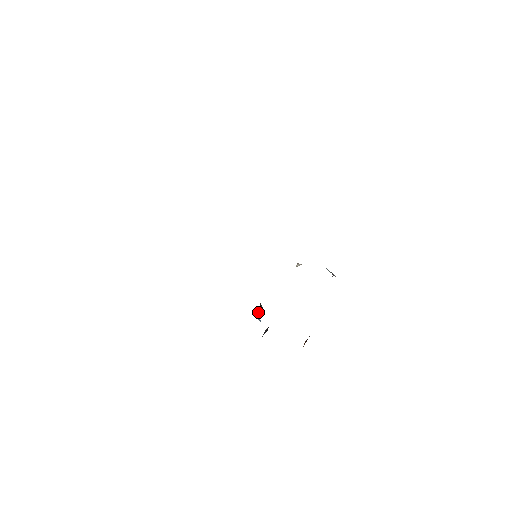
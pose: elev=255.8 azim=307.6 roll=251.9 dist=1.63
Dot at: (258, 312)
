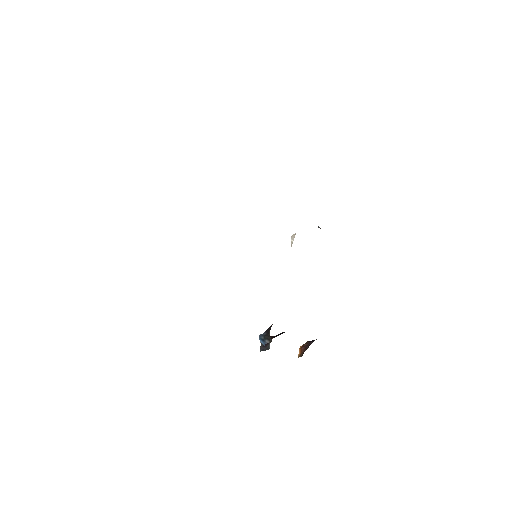
Dot at: (264, 340)
